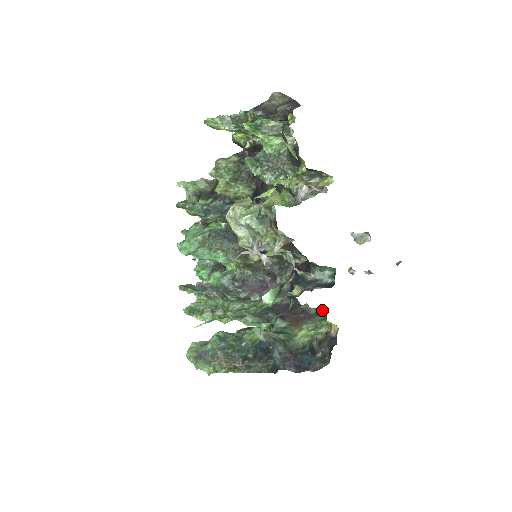
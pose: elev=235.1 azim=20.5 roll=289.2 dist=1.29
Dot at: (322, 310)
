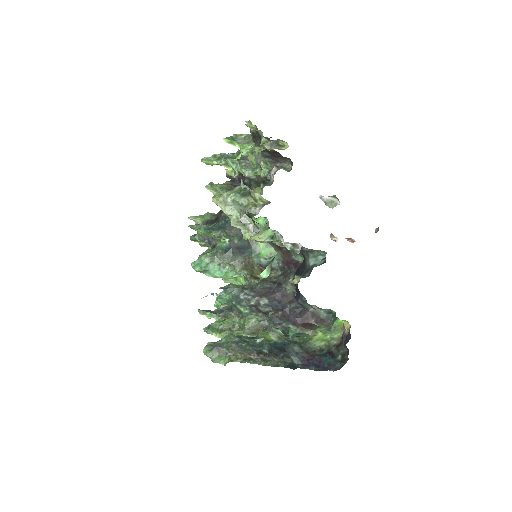
Dot at: (331, 311)
